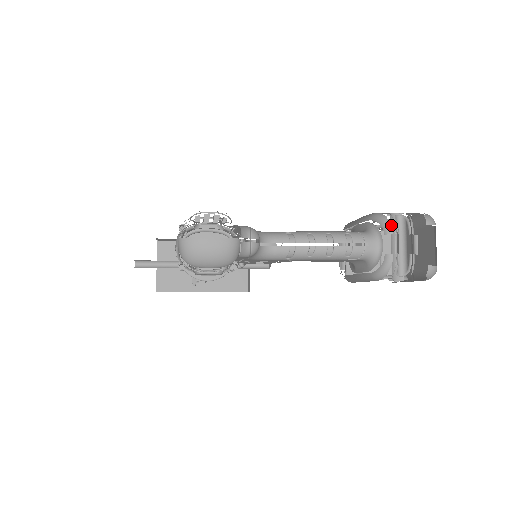
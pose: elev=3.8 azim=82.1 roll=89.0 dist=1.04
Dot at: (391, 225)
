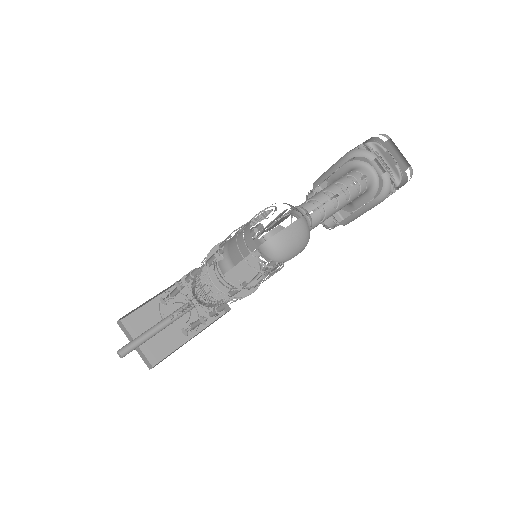
Dot at: occluded
